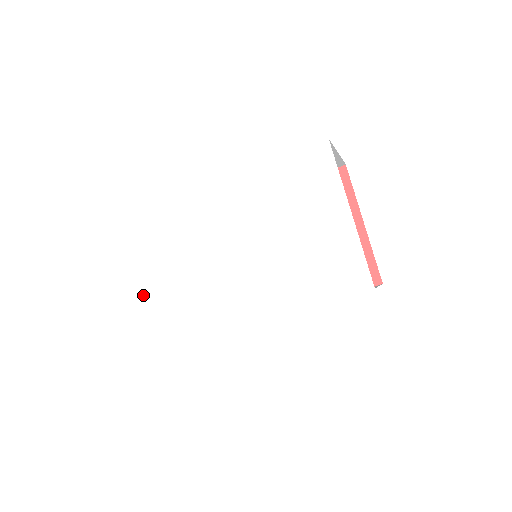
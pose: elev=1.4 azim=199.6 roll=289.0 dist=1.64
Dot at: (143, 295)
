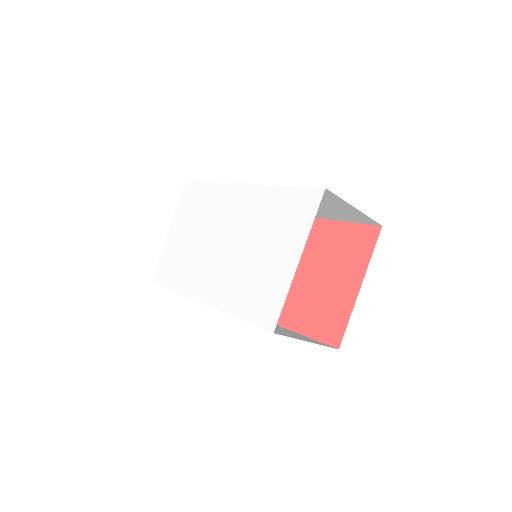
Dot at: (168, 234)
